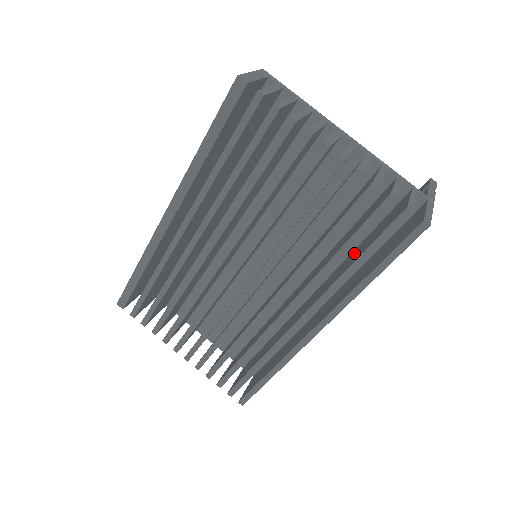
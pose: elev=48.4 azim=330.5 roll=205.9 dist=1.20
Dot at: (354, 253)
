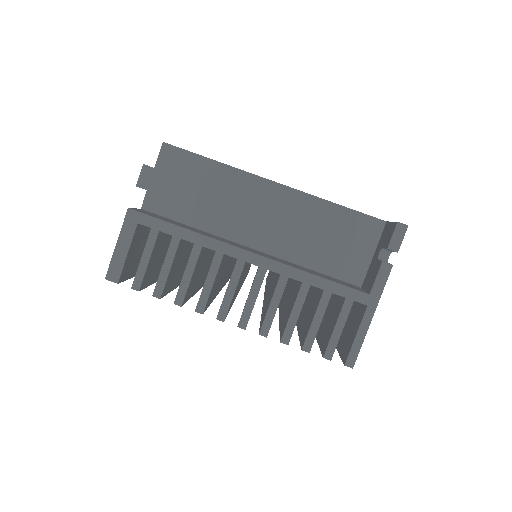
Dot at: occluded
